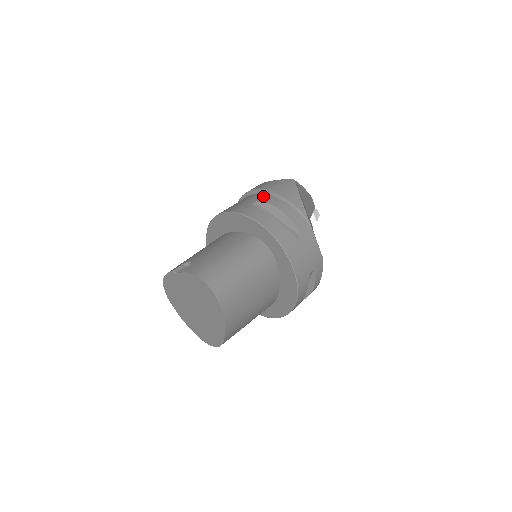
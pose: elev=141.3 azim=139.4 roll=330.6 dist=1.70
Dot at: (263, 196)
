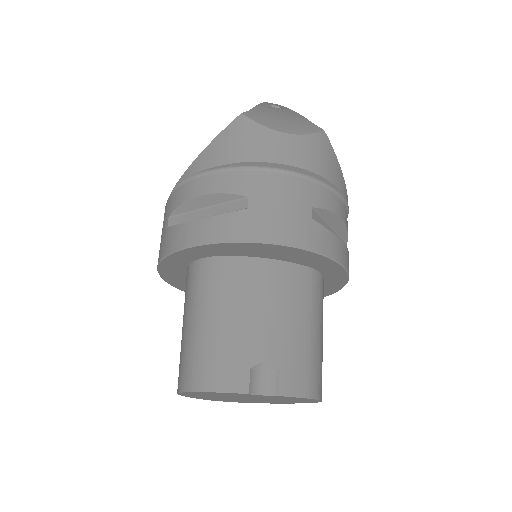
Dot at: (311, 188)
